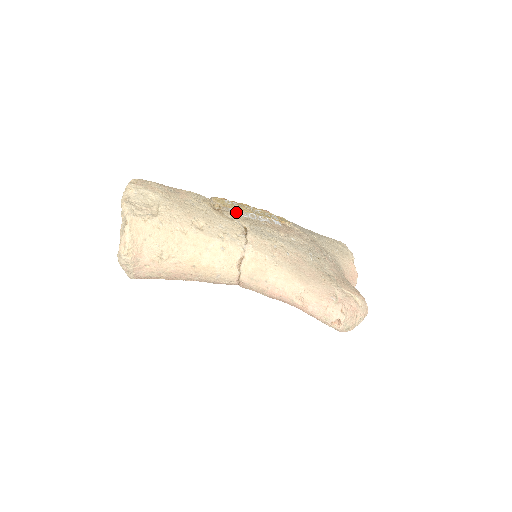
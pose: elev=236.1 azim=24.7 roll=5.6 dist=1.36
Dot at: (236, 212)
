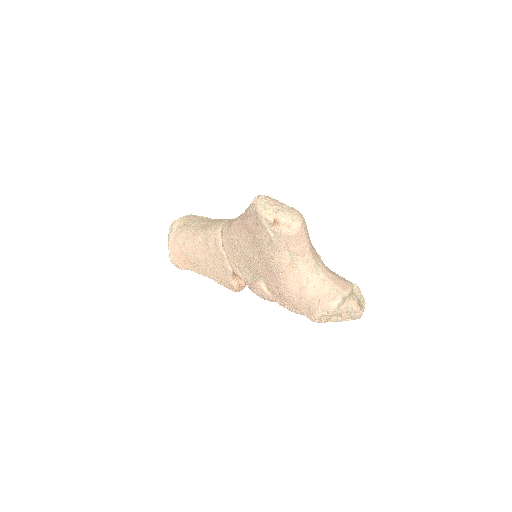
Dot at: occluded
